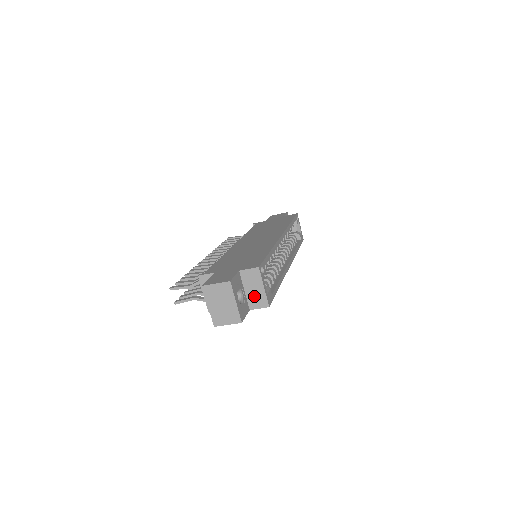
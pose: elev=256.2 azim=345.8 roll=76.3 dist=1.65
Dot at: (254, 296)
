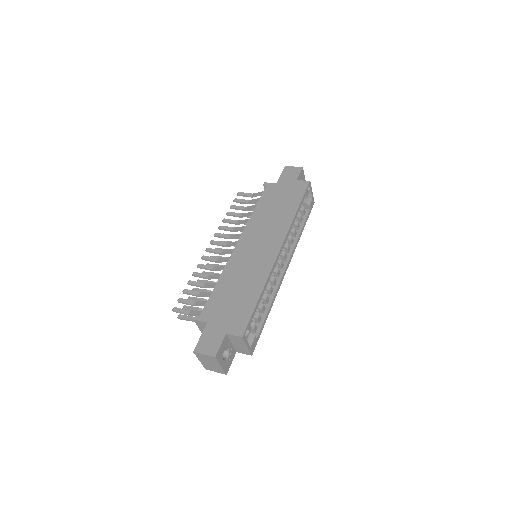
Dot at: (239, 348)
